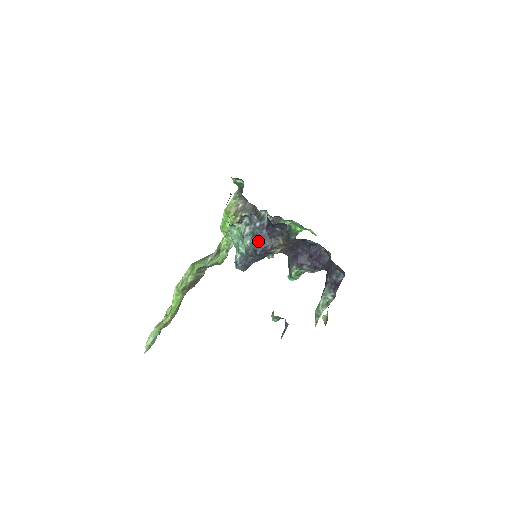
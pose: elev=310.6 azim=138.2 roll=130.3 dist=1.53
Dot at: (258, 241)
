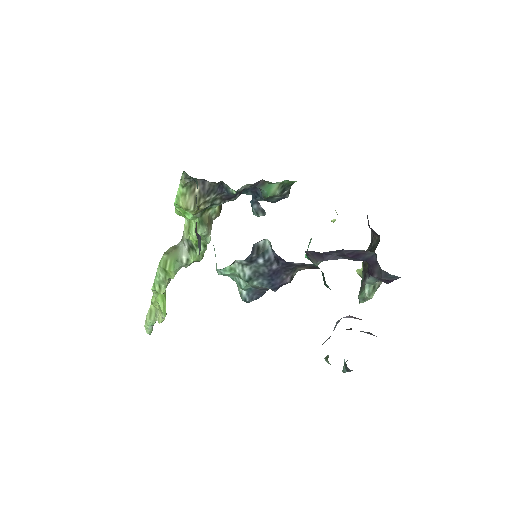
Dot at: (270, 280)
